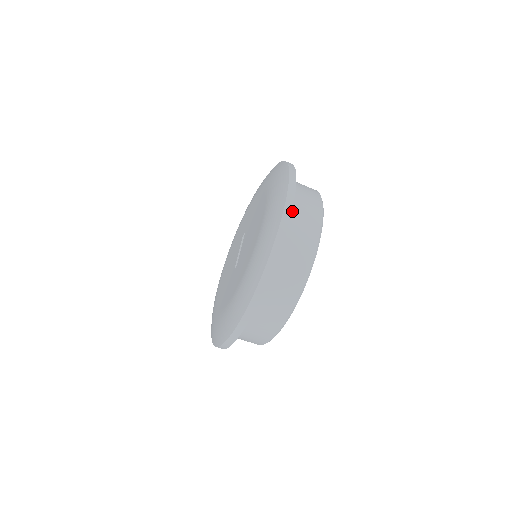
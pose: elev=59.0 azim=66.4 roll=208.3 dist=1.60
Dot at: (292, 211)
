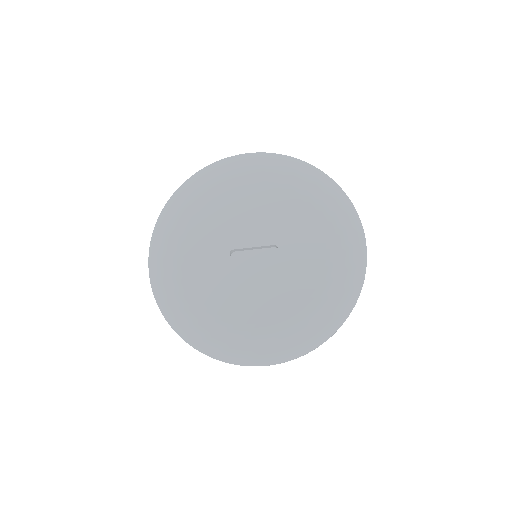
Dot at: occluded
